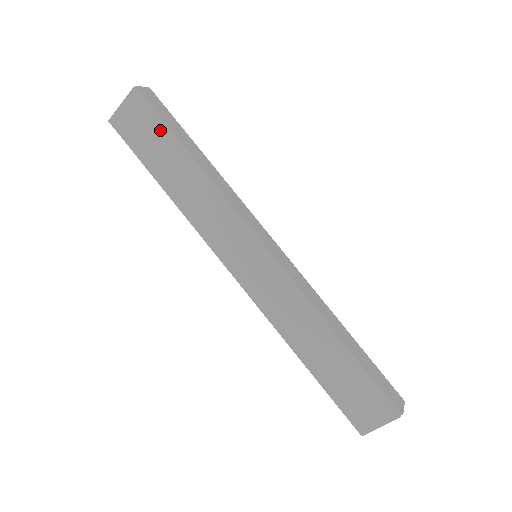
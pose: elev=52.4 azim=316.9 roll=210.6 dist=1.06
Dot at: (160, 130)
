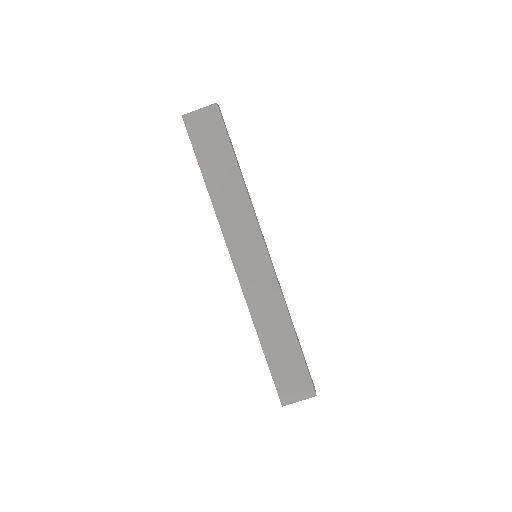
Dot at: (223, 141)
